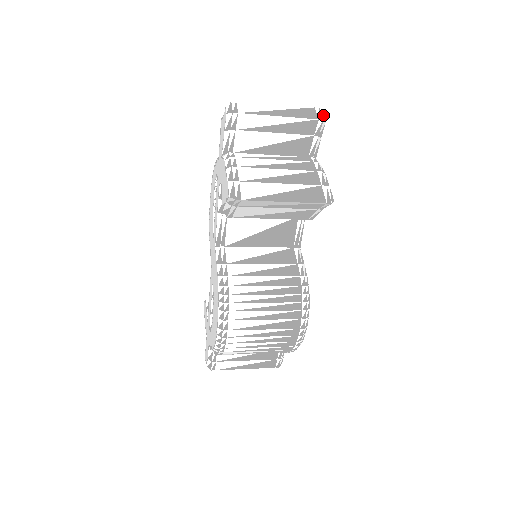
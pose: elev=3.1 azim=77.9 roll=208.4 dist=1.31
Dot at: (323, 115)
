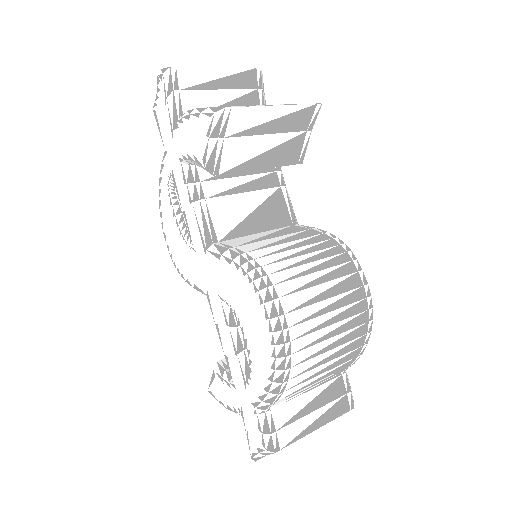
Dot at: occluded
